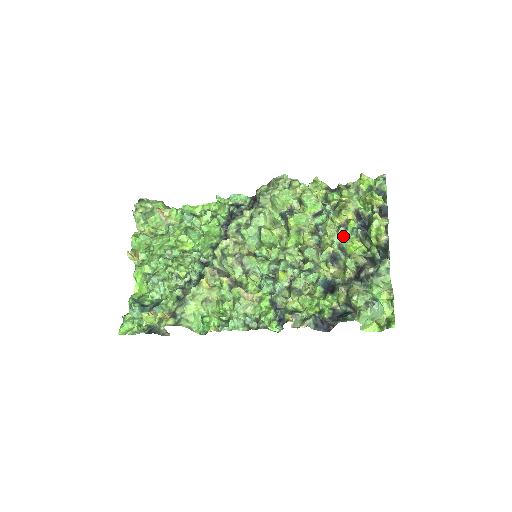
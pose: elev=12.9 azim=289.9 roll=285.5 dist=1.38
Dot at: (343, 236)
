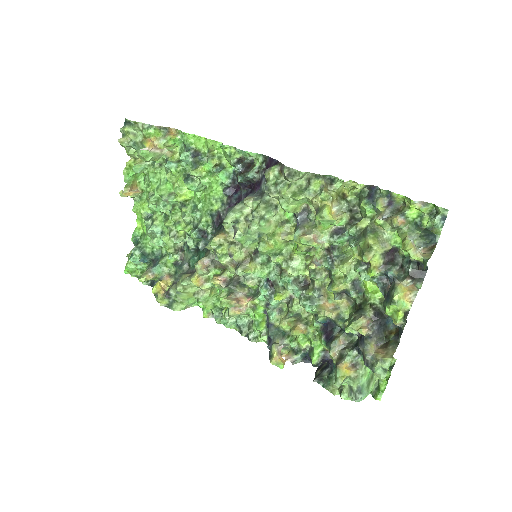
Dot at: (360, 276)
